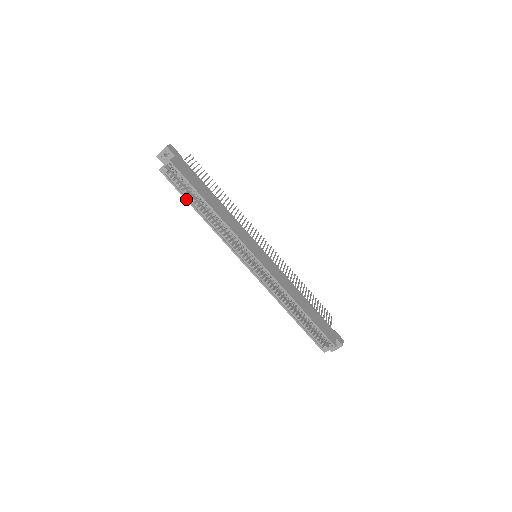
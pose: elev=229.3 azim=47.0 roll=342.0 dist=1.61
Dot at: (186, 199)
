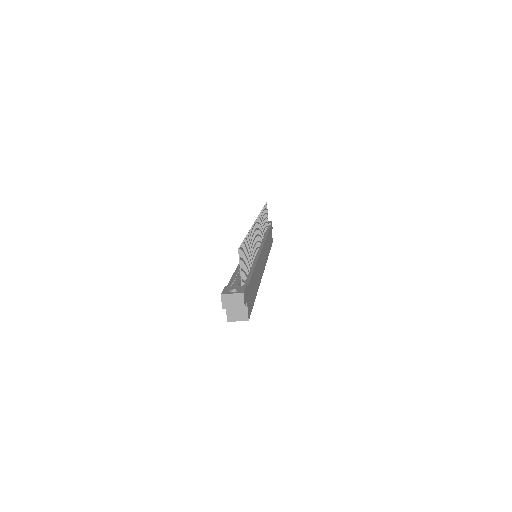
Dot at: occluded
